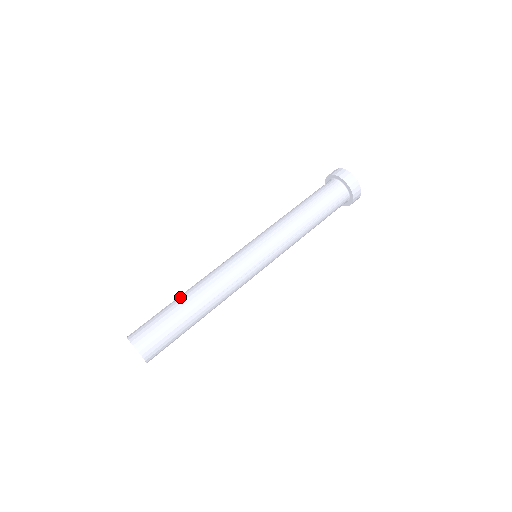
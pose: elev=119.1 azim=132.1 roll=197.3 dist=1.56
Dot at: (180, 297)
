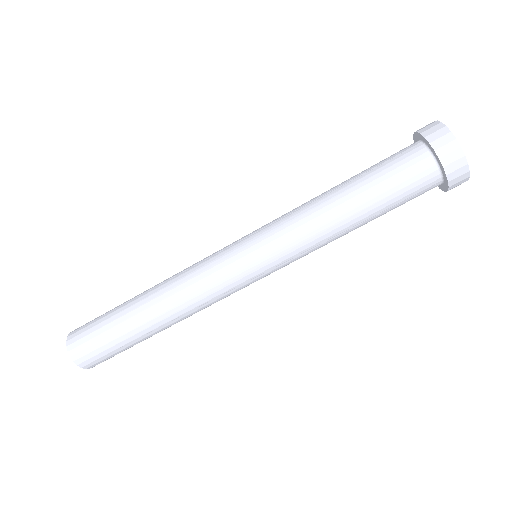
Dot at: (135, 304)
